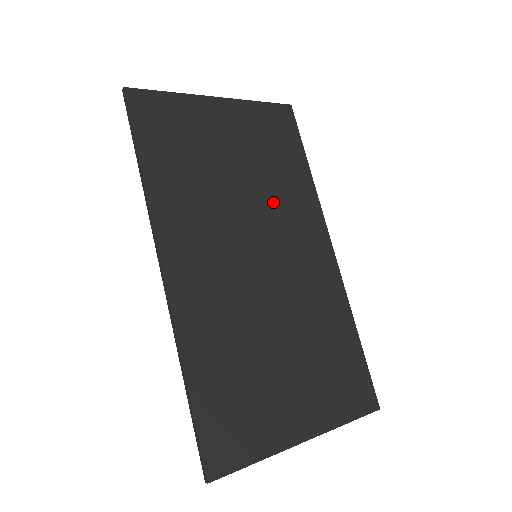
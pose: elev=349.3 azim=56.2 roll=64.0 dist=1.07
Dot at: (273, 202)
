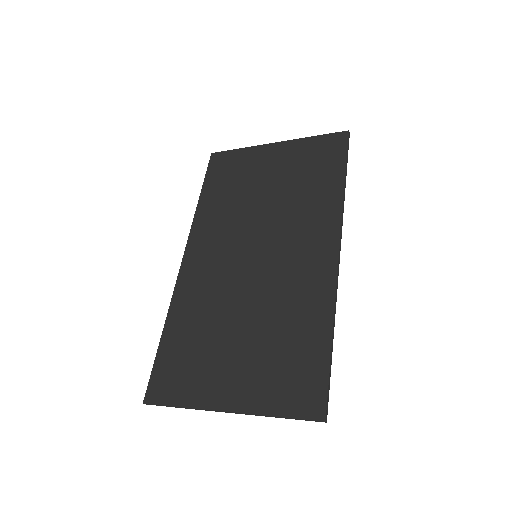
Dot at: (289, 213)
